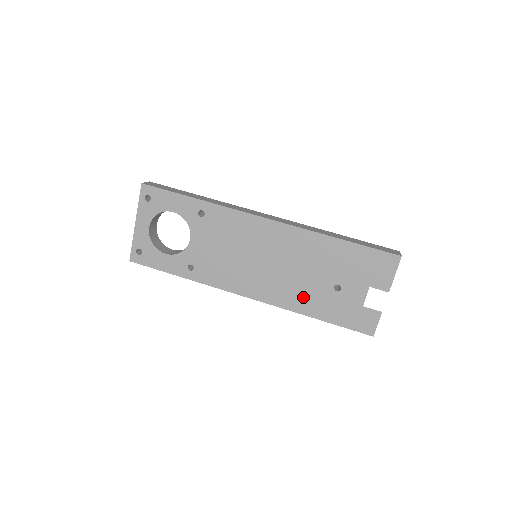
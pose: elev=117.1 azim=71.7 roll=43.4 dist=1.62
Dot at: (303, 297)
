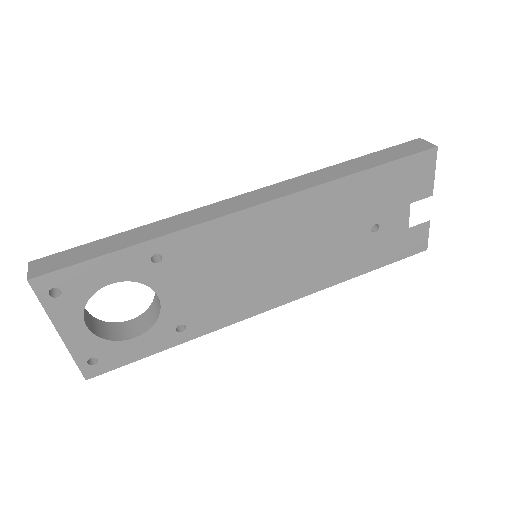
Dot at: (339, 264)
